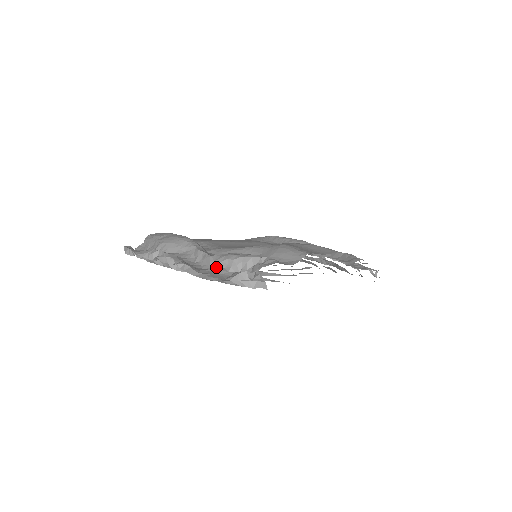
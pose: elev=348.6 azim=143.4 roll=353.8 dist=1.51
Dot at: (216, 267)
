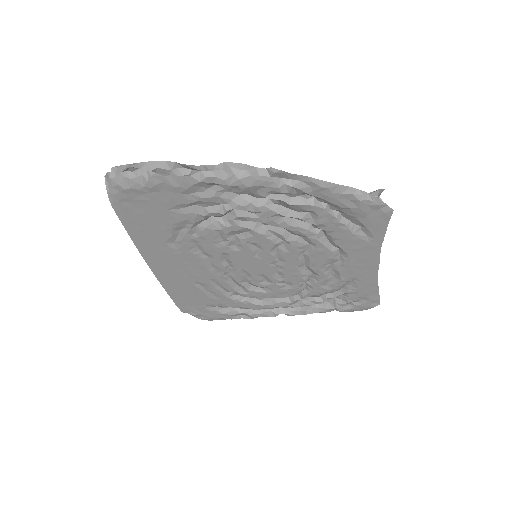
Dot at: (304, 194)
